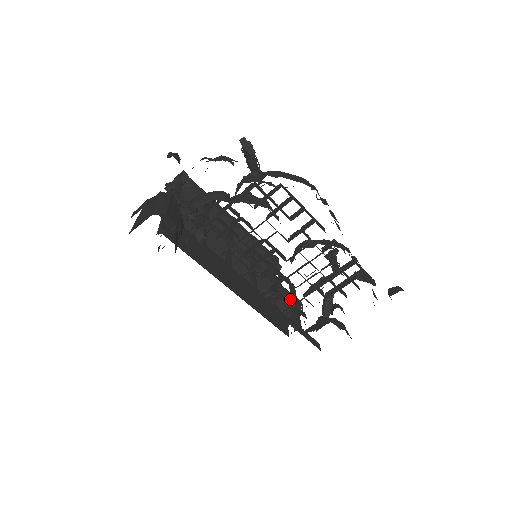
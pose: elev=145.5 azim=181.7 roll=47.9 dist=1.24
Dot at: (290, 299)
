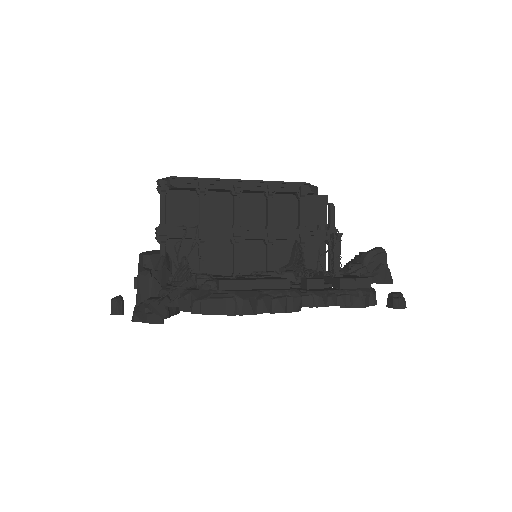
Dot at: occluded
